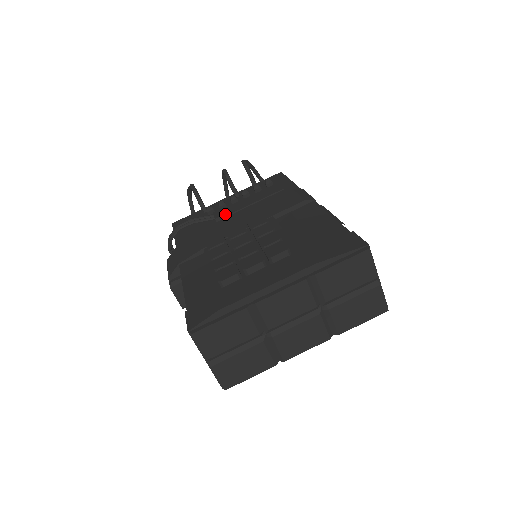
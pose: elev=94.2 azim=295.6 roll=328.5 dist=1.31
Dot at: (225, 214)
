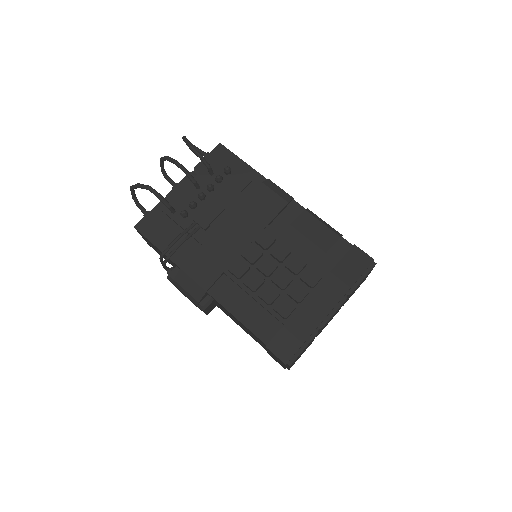
Dot at: (208, 220)
